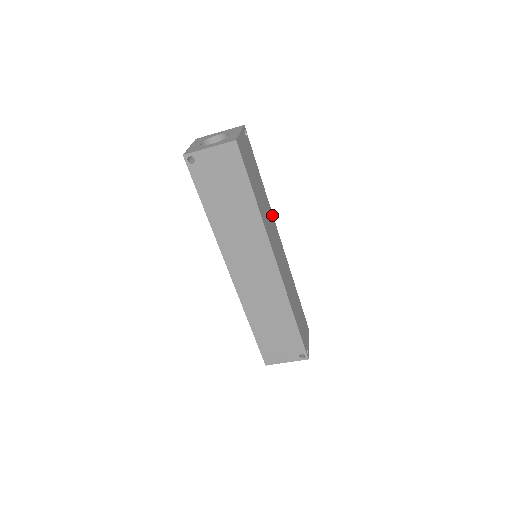
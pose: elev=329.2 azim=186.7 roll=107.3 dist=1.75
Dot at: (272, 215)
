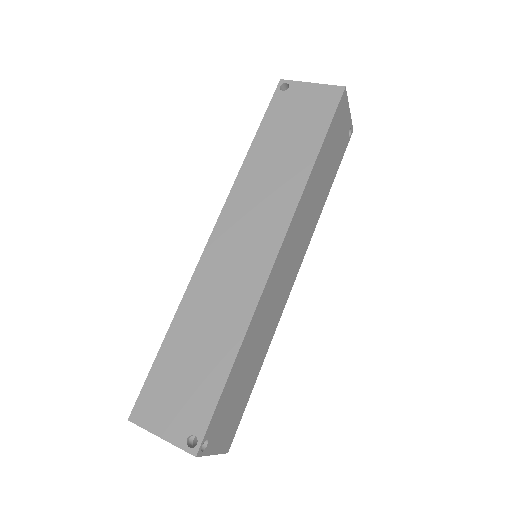
Dot at: (311, 237)
